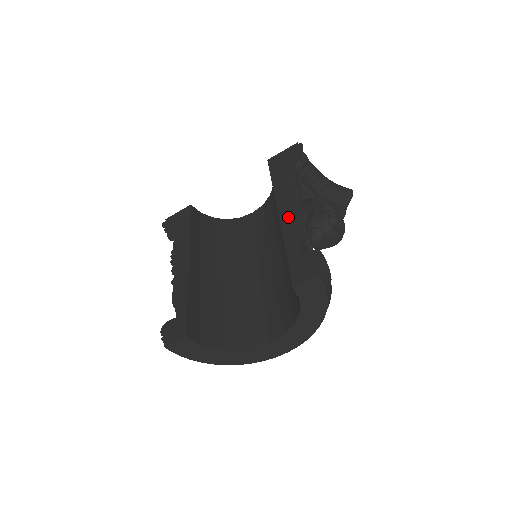
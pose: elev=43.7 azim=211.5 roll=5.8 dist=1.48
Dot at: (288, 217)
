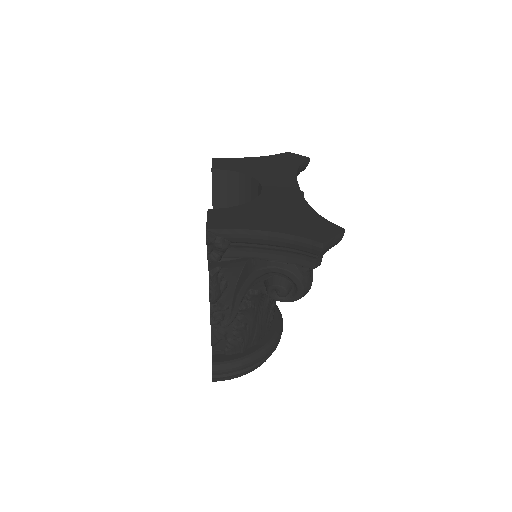
Dot at: occluded
